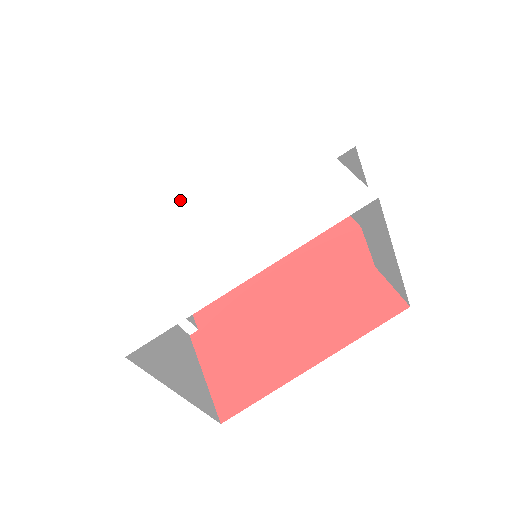
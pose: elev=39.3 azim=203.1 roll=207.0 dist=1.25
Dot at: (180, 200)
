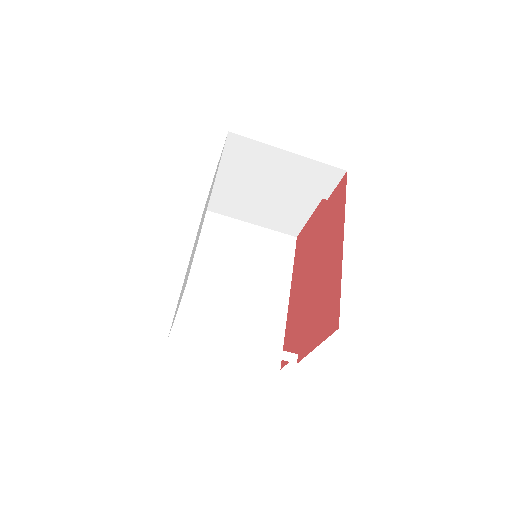
Dot at: (186, 274)
